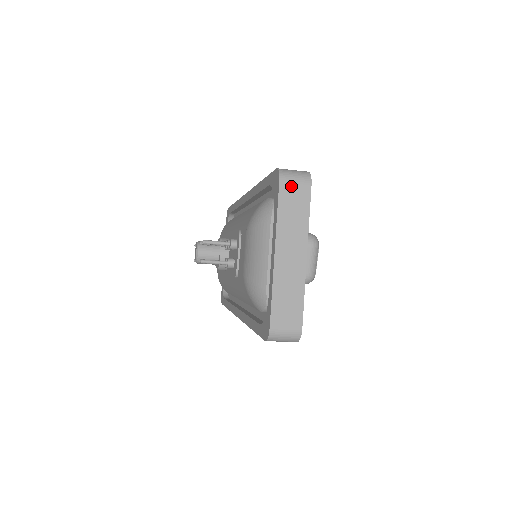
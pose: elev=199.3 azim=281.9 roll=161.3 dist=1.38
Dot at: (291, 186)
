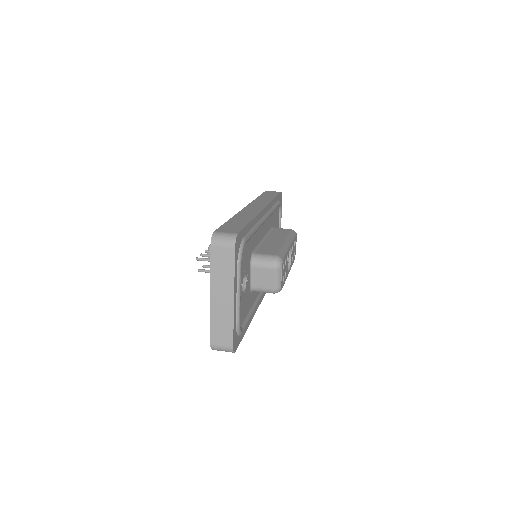
Dot at: (219, 249)
